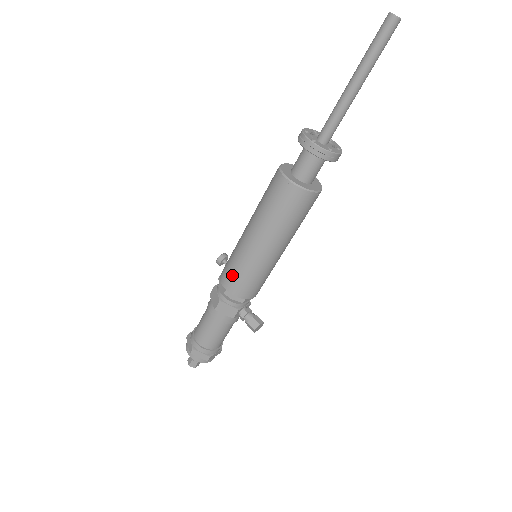
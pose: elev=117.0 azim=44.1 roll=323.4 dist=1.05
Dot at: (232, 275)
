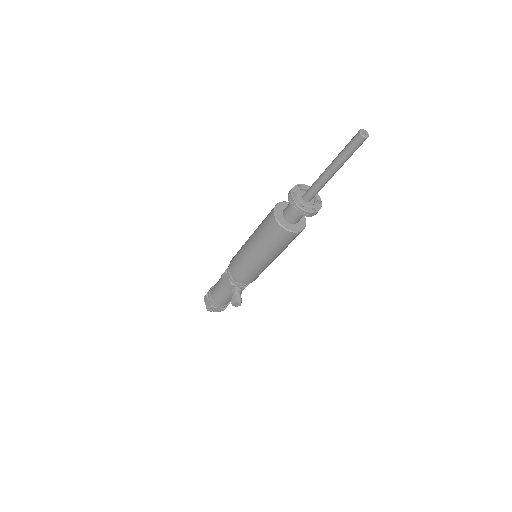
Dot at: (235, 258)
